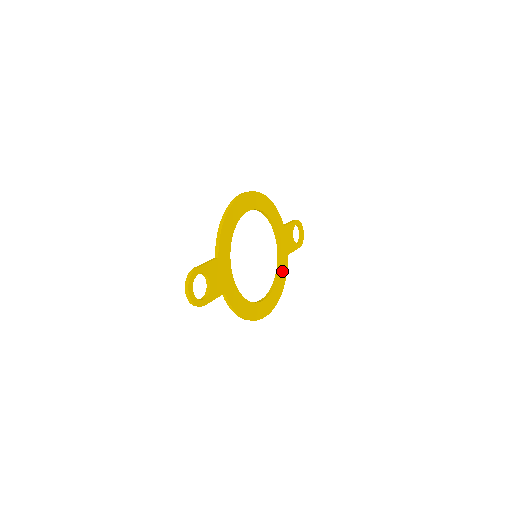
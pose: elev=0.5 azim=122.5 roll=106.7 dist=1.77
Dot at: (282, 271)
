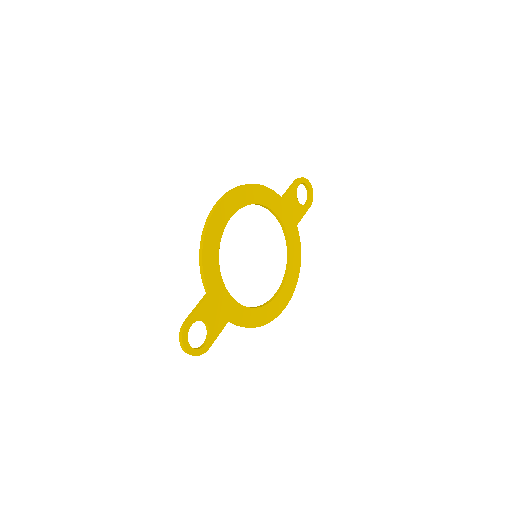
Dot at: (294, 248)
